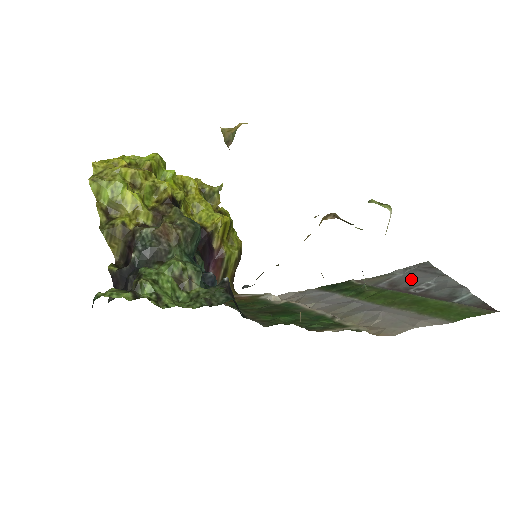
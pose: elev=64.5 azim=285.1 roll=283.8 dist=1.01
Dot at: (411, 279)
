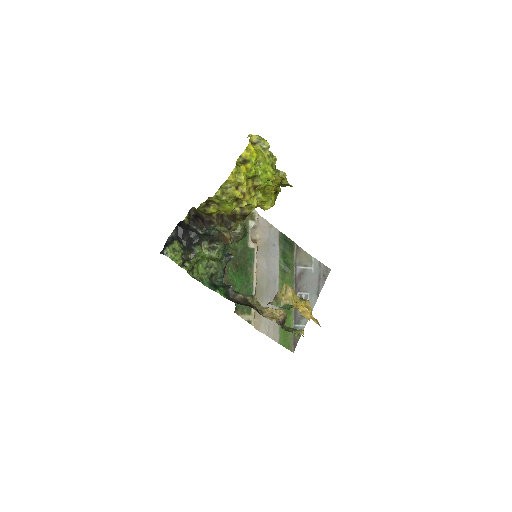
Dot at: (309, 282)
